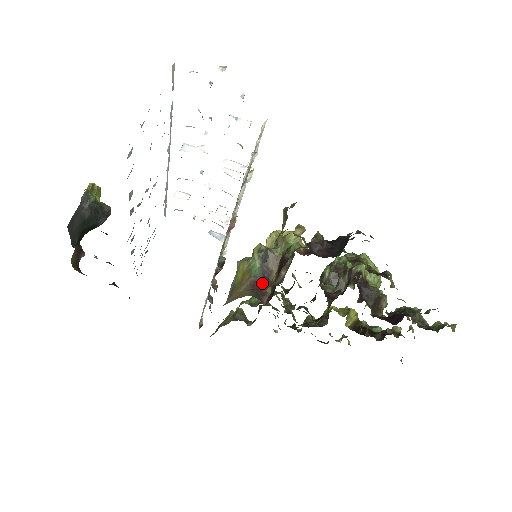
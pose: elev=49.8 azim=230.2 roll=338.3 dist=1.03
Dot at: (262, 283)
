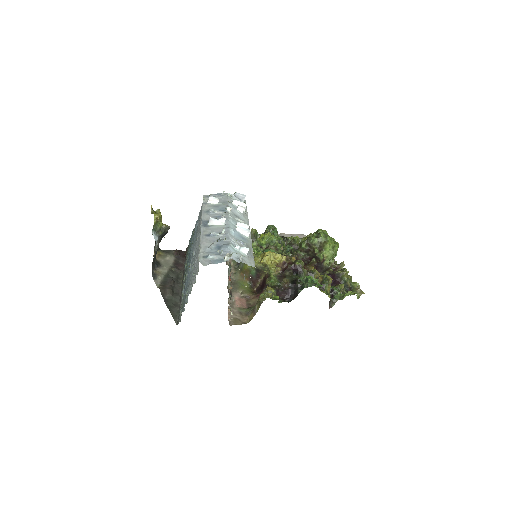
Dot at: (255, 279)
